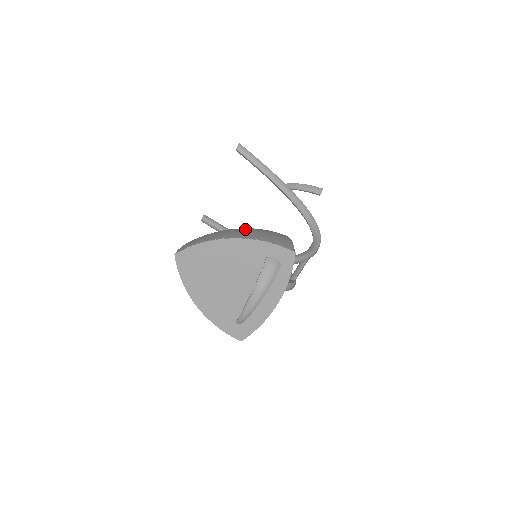
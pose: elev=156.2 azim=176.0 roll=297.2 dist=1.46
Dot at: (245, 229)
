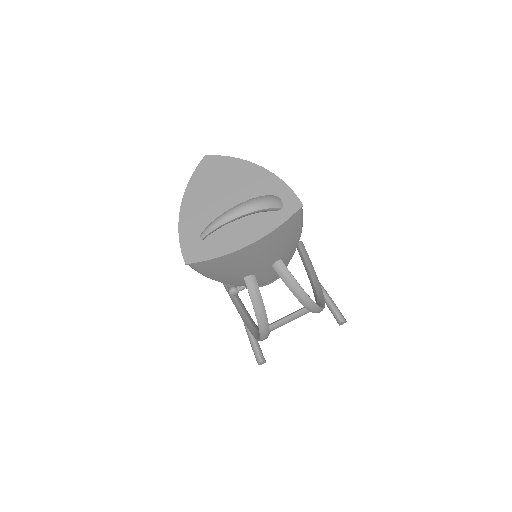
Dot at: occluded
